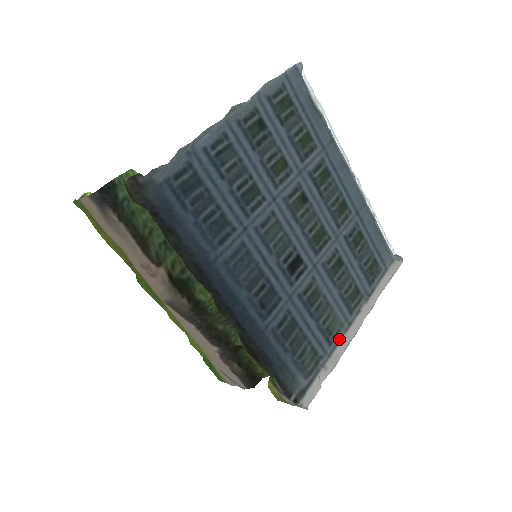
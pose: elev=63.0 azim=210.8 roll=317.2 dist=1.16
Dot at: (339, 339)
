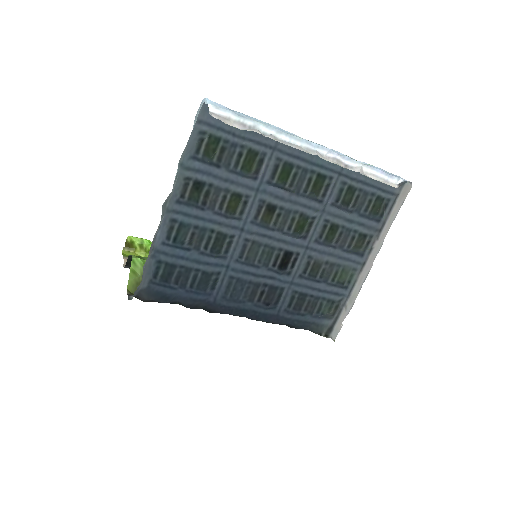
Dot at: (355, 280)
